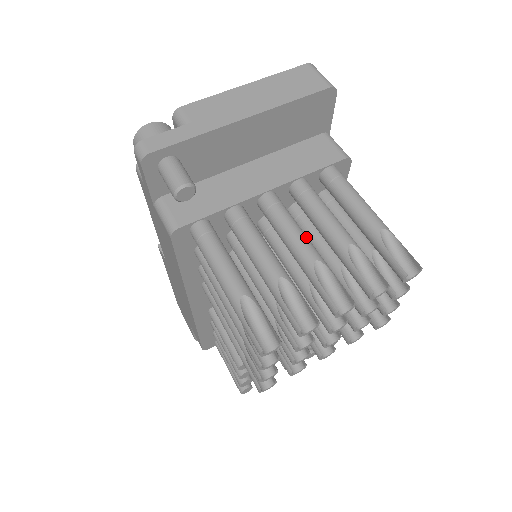
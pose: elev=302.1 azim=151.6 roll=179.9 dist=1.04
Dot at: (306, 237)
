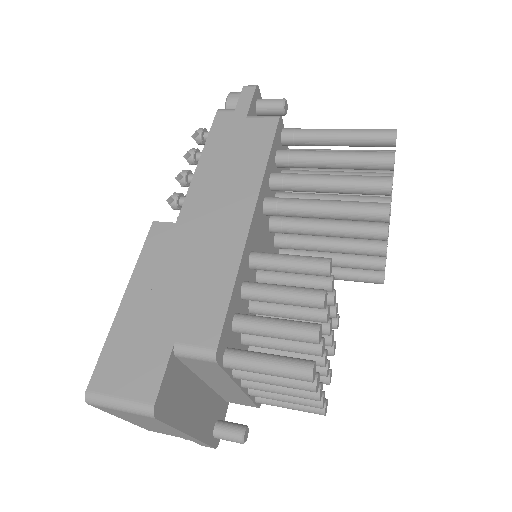
Dot at: occluded
